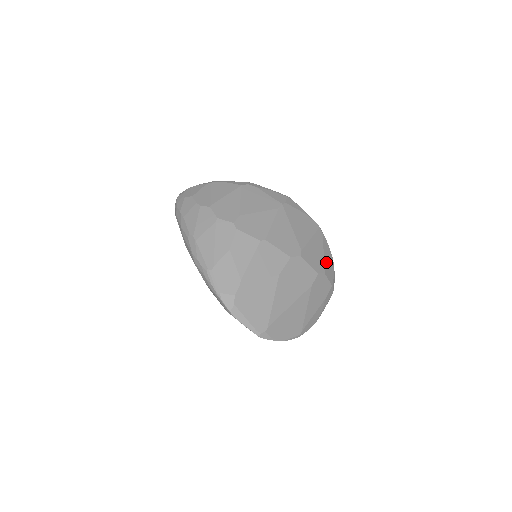
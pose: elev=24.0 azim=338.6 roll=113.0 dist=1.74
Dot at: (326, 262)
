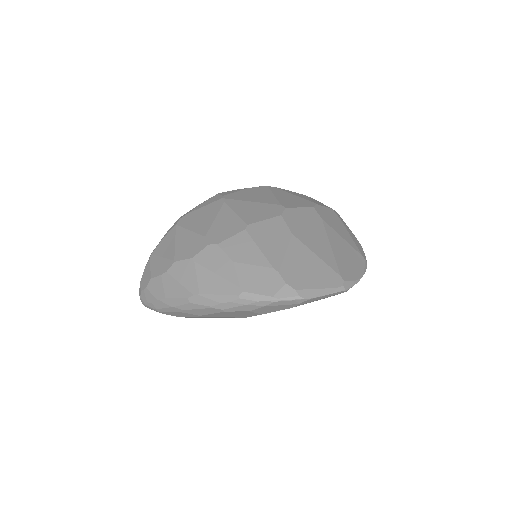
Dot at: (306, 199)
